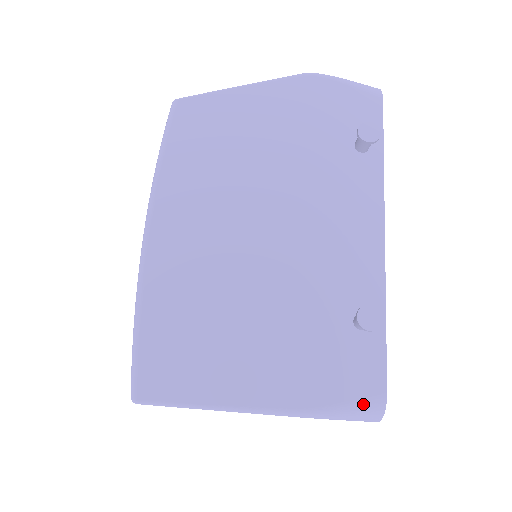
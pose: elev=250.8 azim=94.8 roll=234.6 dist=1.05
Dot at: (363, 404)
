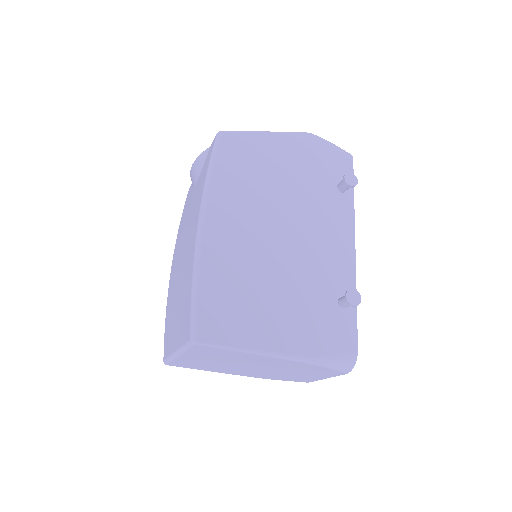
Dot at: (344, 356)
